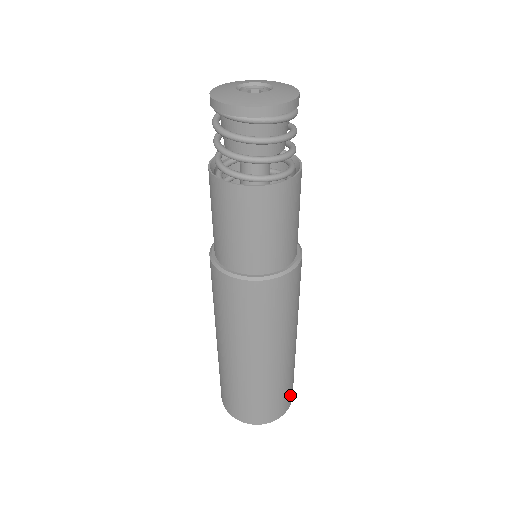
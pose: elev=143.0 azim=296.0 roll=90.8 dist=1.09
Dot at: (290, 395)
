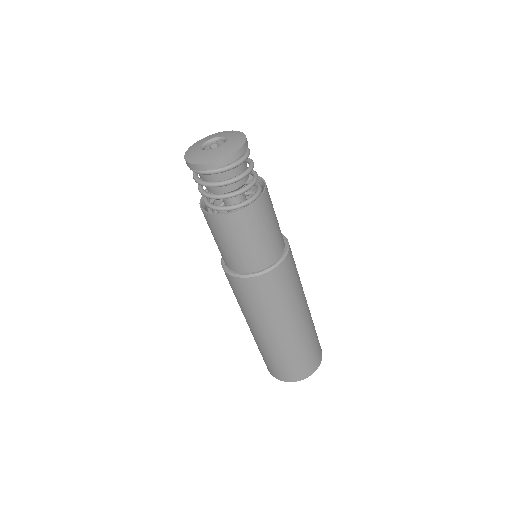
Dot at: (306, 368)
